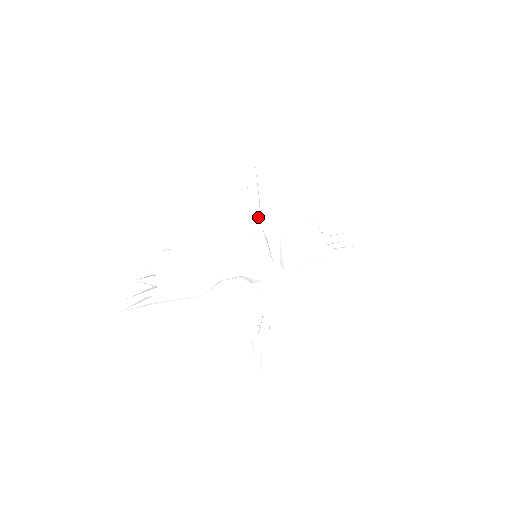
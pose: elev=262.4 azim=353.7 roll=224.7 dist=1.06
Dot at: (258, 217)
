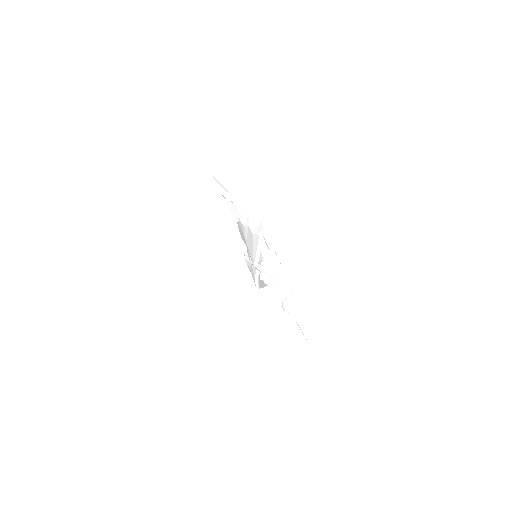
Dot at: occluded
